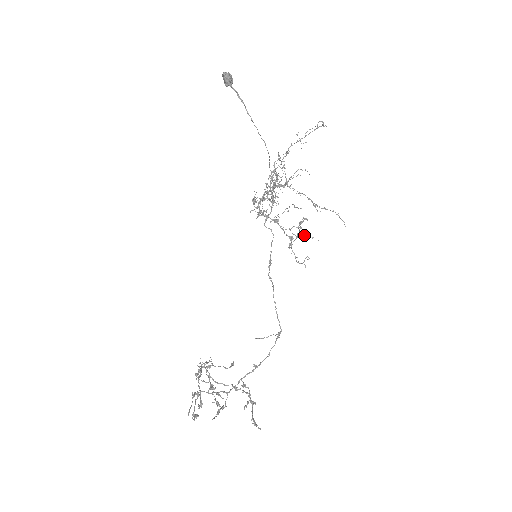
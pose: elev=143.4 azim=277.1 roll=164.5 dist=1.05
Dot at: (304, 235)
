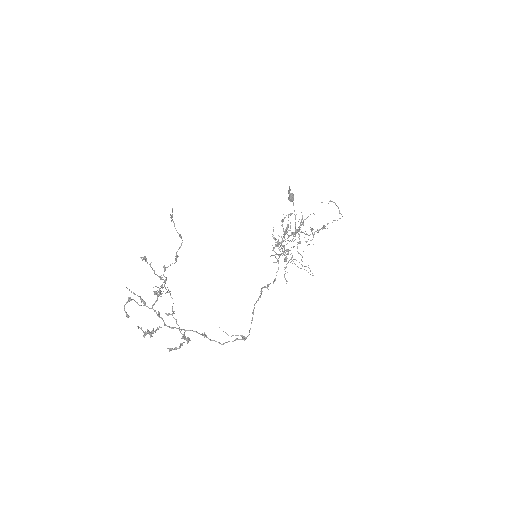
Dot at: occluded
